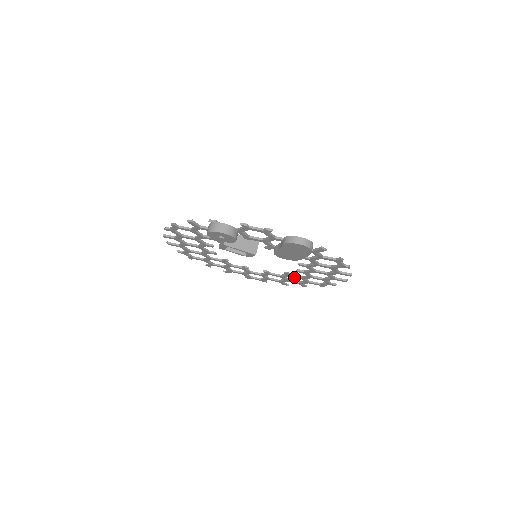
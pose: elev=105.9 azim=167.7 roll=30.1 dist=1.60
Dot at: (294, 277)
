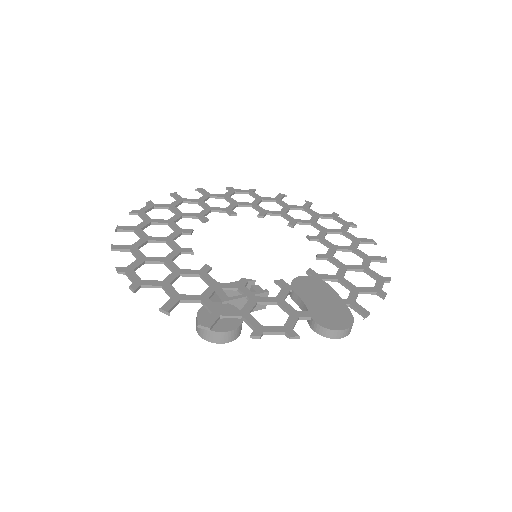
Dot at: (300, 221)
